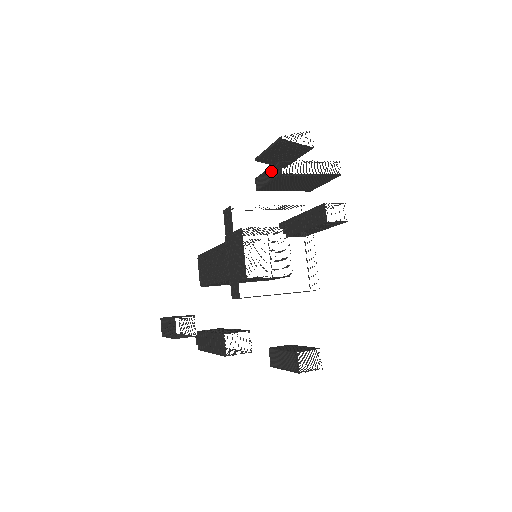
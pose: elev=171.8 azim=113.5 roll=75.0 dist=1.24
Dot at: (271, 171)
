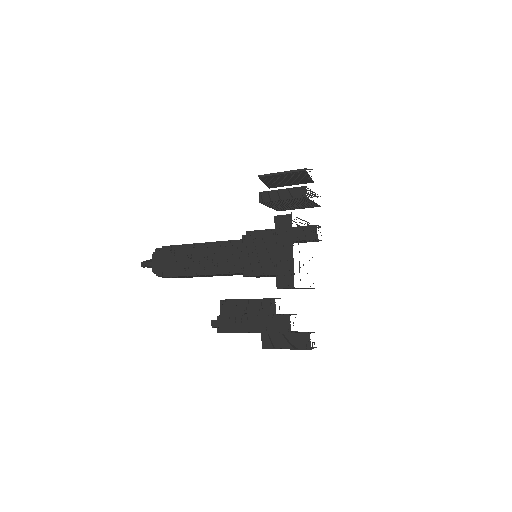
Dot at: (288, 191)
